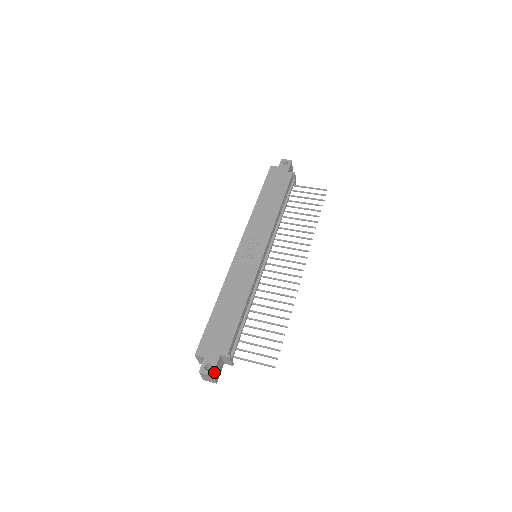
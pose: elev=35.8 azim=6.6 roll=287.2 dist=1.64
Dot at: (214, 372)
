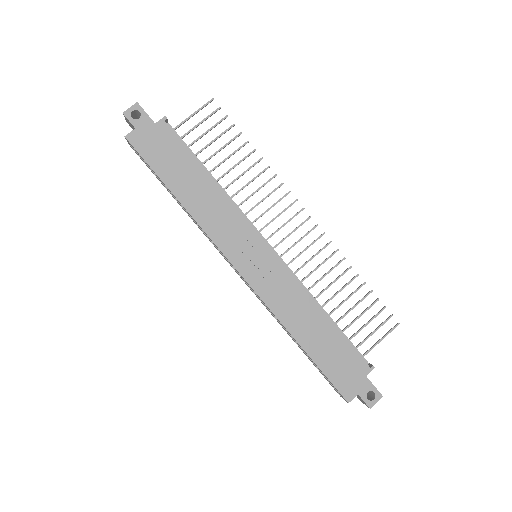
Dot at: (379, 392)
